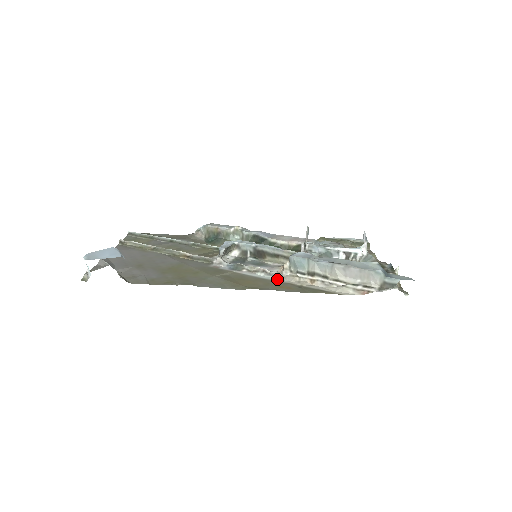
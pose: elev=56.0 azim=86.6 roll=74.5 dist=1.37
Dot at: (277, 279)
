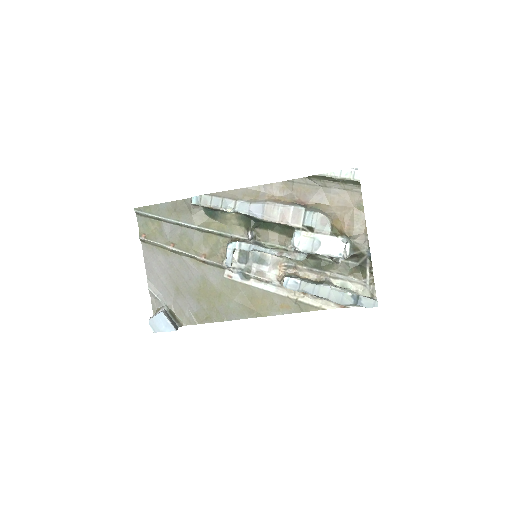
Dot at: (278, 291)
